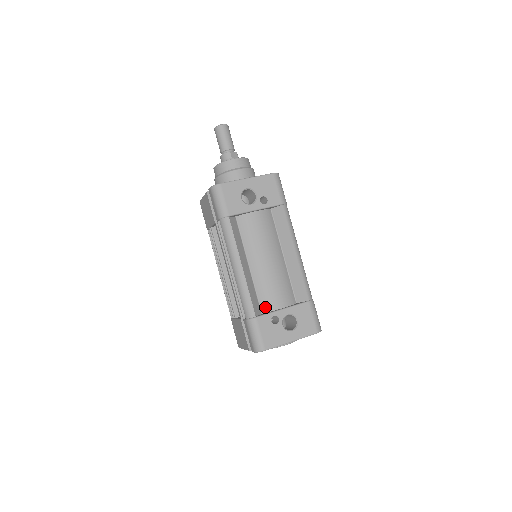
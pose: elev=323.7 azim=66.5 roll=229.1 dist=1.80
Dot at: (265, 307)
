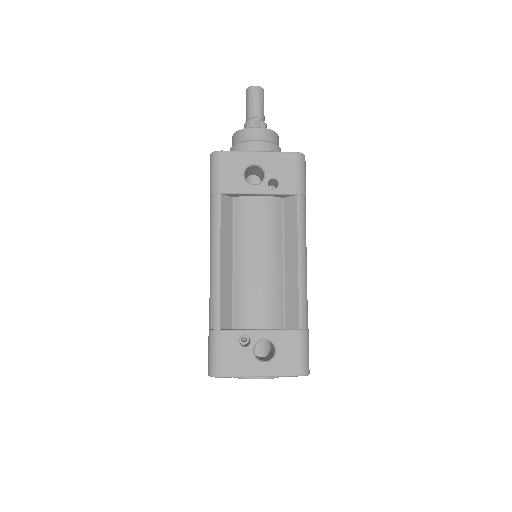
Dot at: (239, 321)
